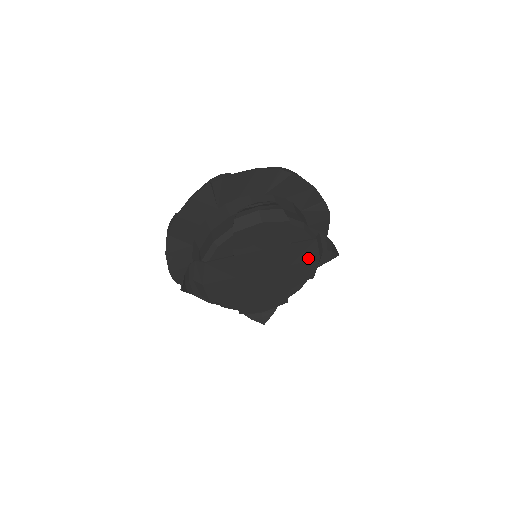
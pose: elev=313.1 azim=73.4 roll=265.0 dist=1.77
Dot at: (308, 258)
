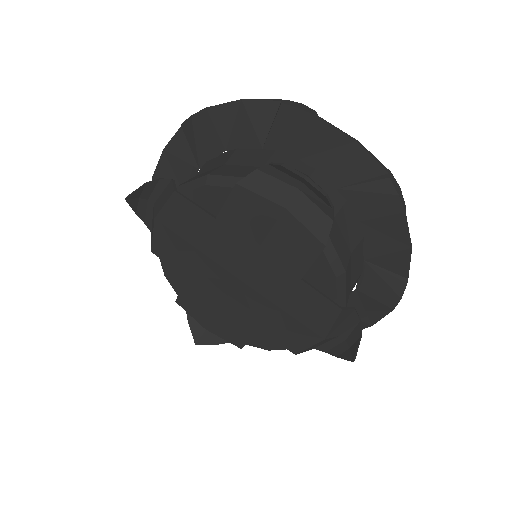
Dot at: (309, 322)
